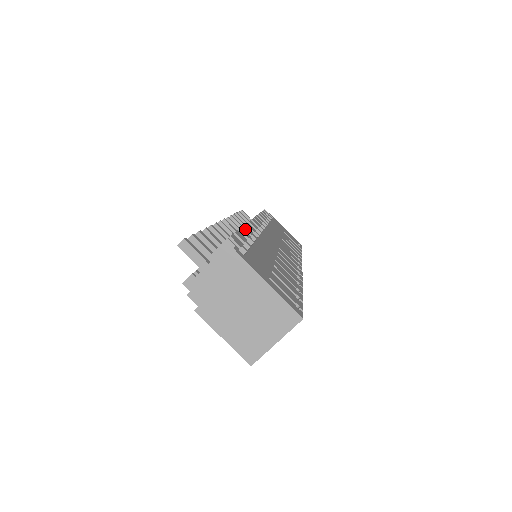
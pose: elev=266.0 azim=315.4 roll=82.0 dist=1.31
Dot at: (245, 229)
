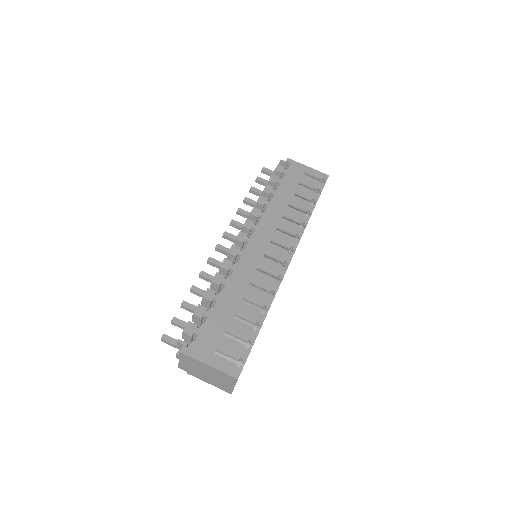
Dot at: (213, 283)
